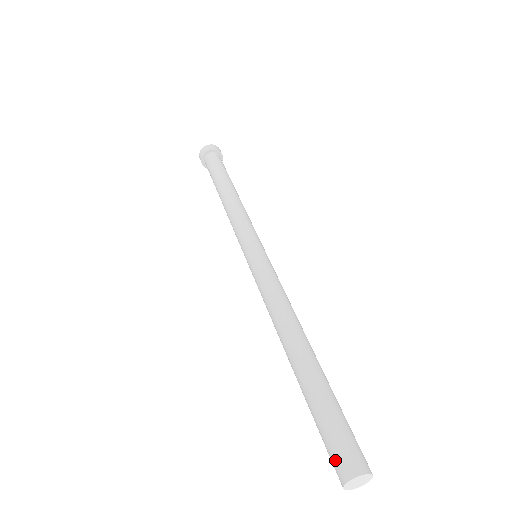
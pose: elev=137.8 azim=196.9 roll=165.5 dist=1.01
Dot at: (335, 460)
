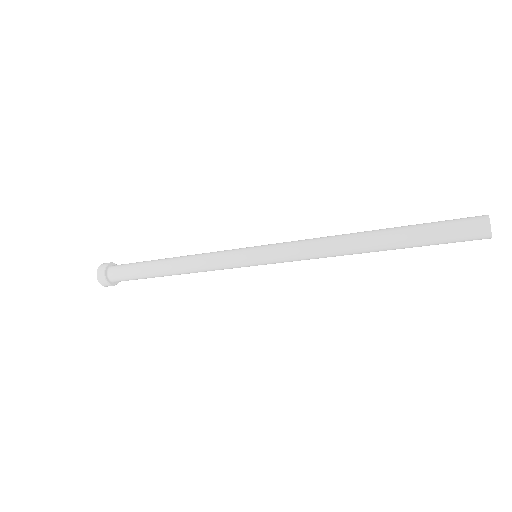
Dot at: (469, 217)
